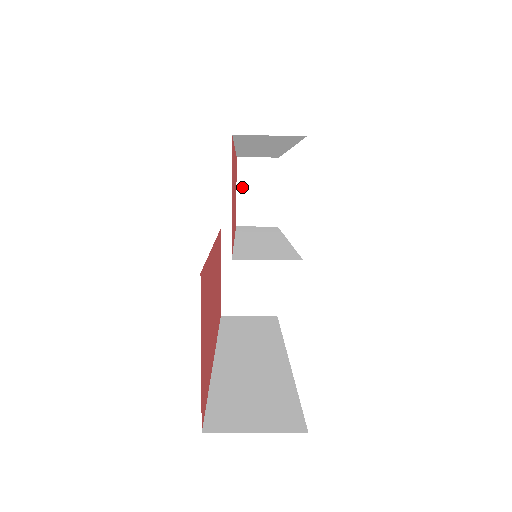
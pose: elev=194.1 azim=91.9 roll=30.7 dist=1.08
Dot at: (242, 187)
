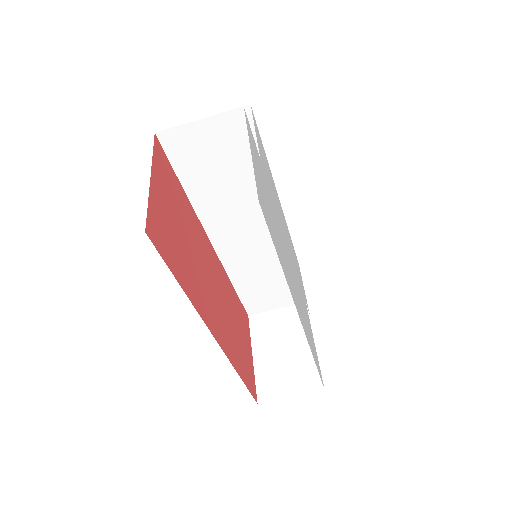
Dot at: occluded
